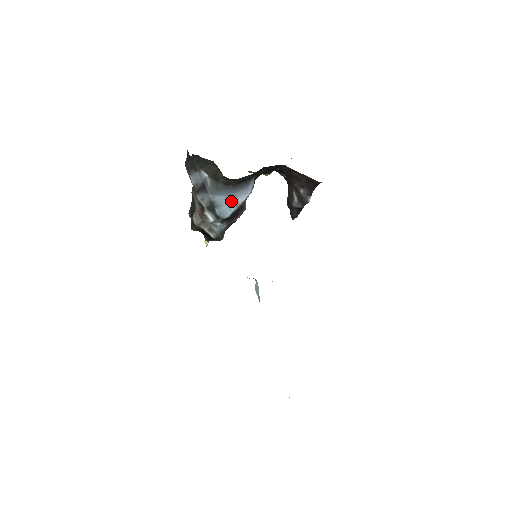
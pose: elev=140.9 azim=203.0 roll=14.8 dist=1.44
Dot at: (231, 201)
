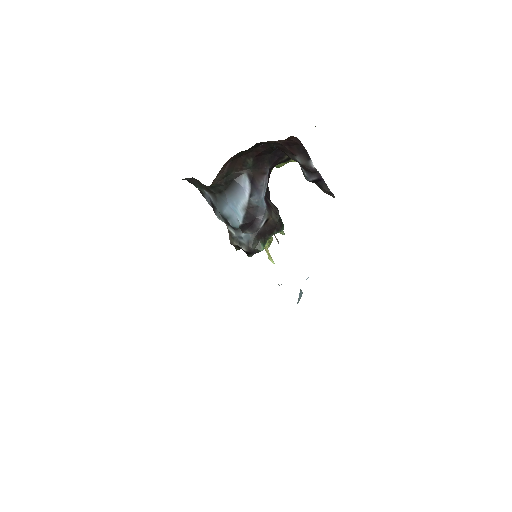
Dot at: (236, 207)
